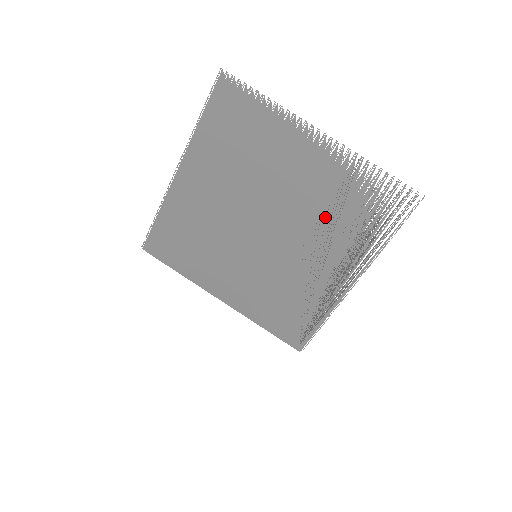
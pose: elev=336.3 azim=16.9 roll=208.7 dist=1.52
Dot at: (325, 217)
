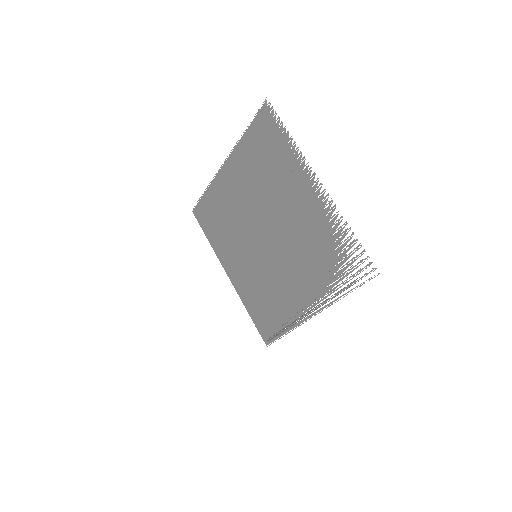
Dot at: (306, 251)
